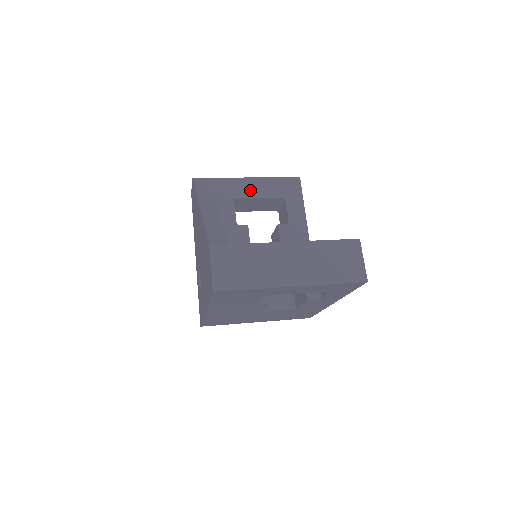
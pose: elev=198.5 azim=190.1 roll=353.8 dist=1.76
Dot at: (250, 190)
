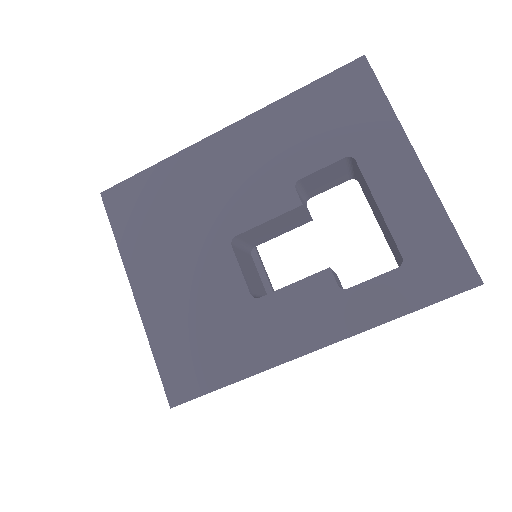
Dot at: occluded
